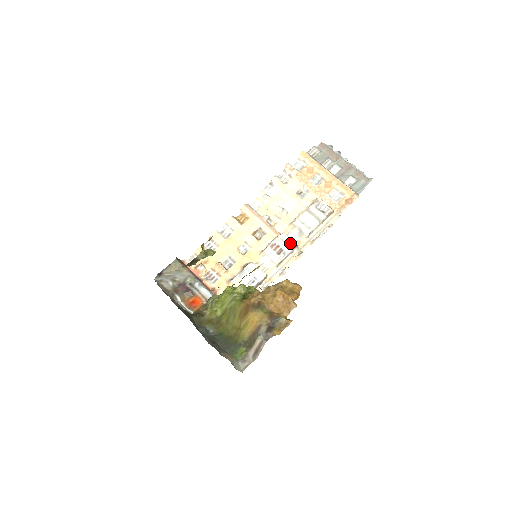
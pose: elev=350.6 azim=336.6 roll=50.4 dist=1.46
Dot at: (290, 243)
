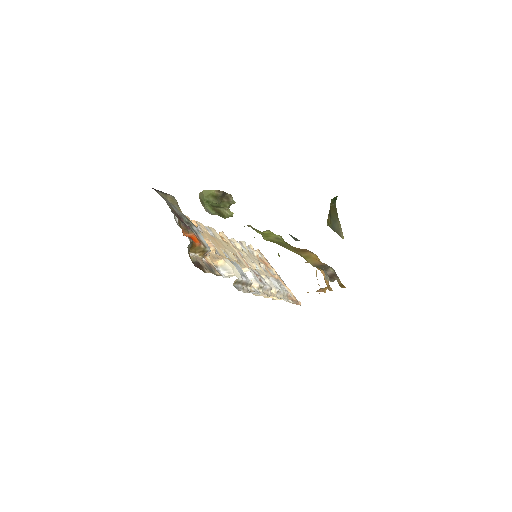
Dot at: occluded
